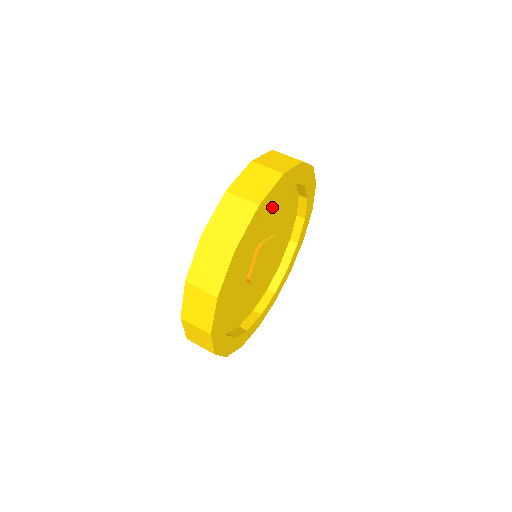
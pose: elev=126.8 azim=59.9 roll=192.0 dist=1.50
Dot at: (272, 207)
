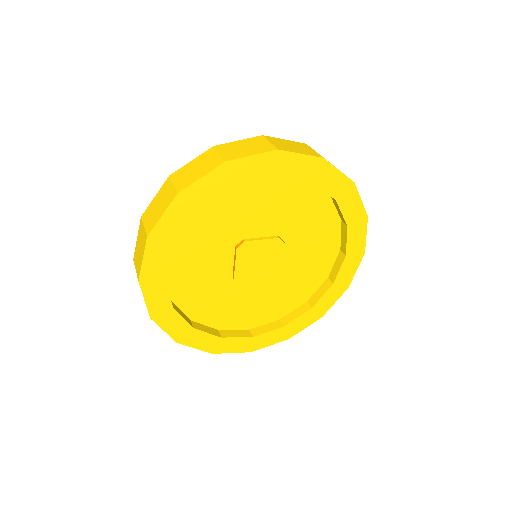
Dot at: (252, 201)
